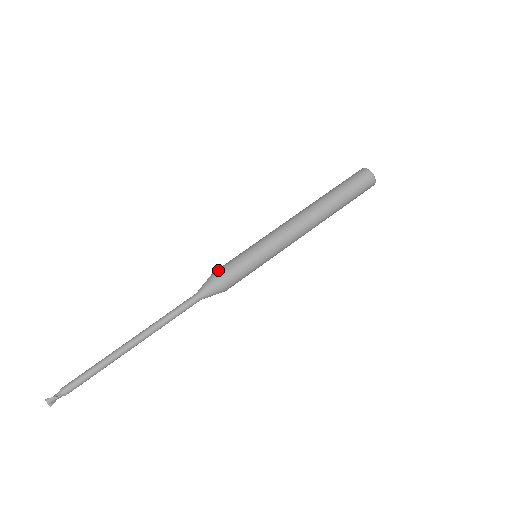
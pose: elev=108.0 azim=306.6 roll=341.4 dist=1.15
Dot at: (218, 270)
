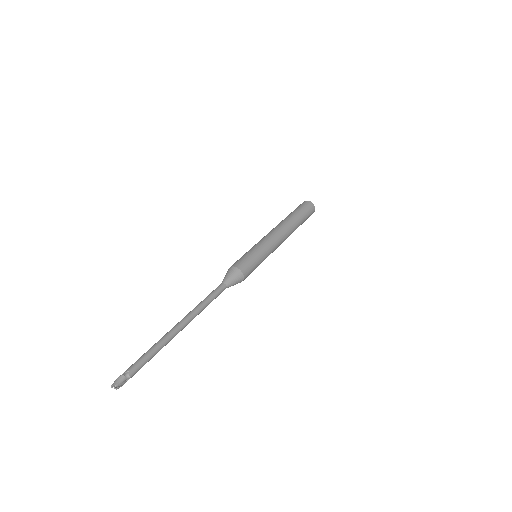
Dot at: occluded
